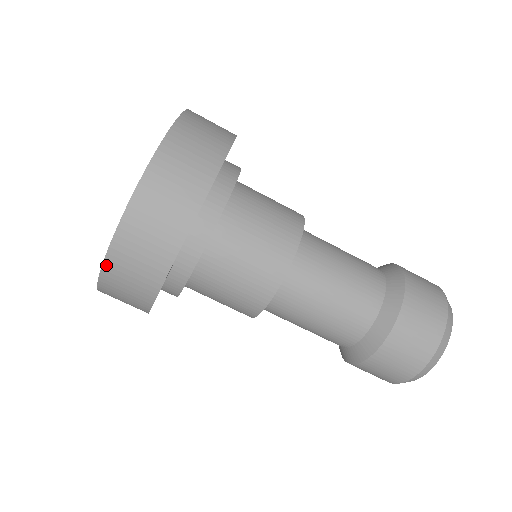
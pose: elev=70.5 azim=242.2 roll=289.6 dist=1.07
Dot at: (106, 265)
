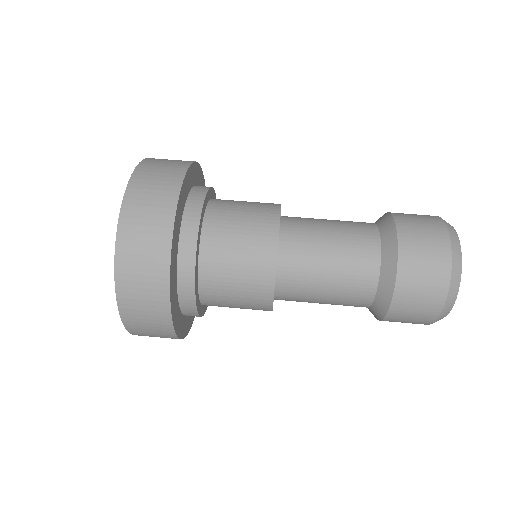
Dot at: (124, 321)
